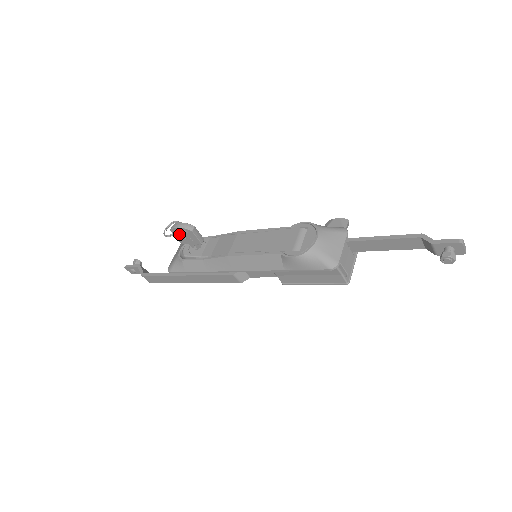
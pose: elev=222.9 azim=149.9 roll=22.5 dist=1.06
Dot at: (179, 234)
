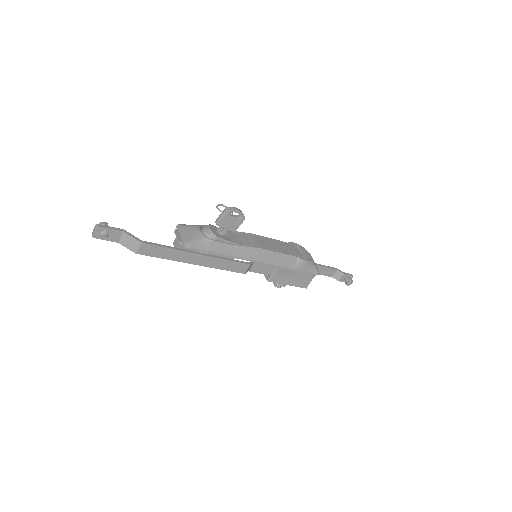
Dot at: (230, 217)
